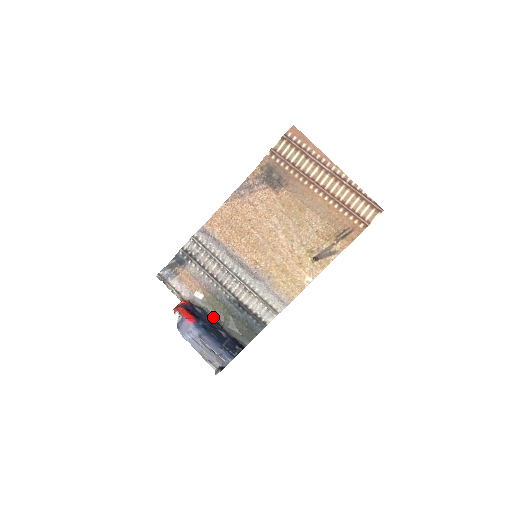
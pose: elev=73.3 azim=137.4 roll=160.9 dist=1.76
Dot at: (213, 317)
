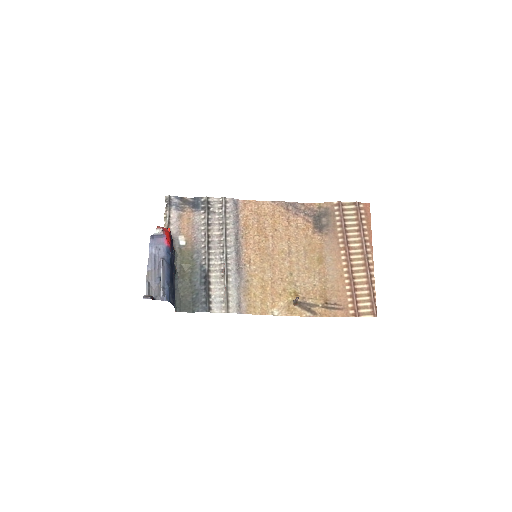
Dot at: (175, 265)
